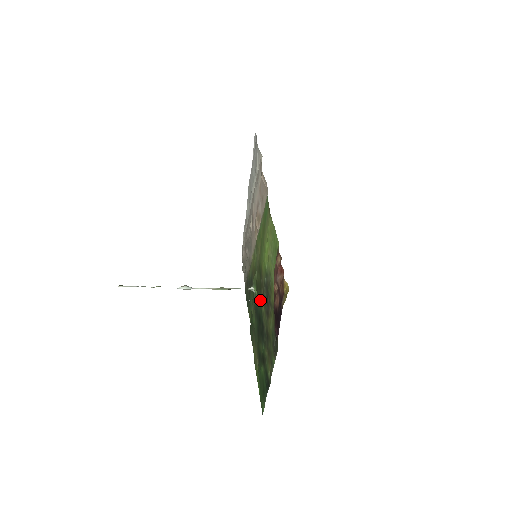
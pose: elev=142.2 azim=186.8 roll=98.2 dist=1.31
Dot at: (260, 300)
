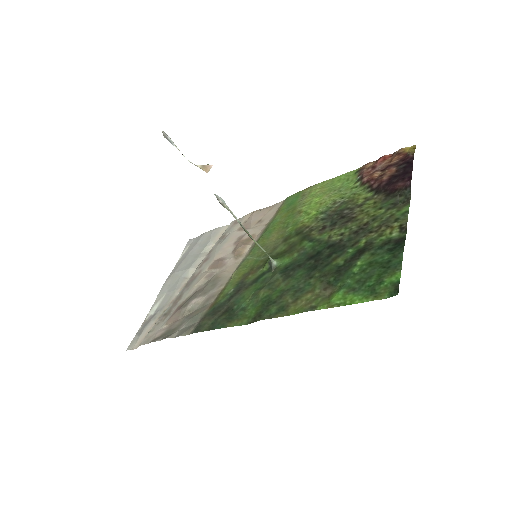
Dot at: (311, 241)
